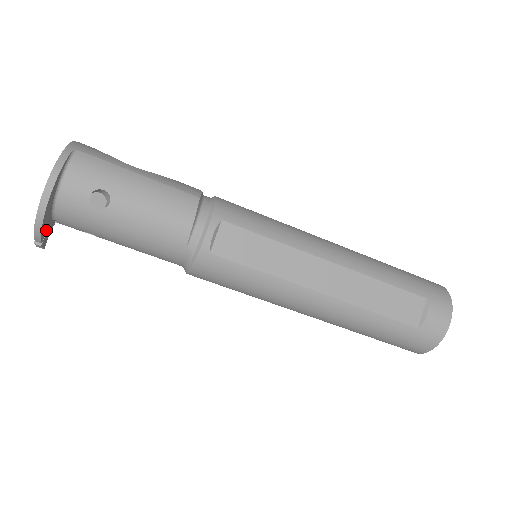
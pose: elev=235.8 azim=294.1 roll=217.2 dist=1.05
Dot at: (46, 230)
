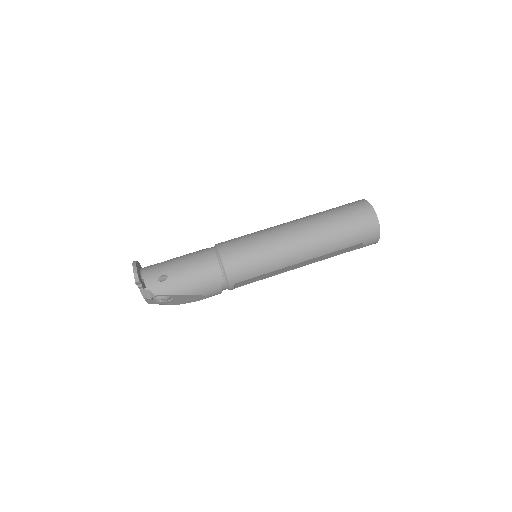
Dot at: (139, 275)
